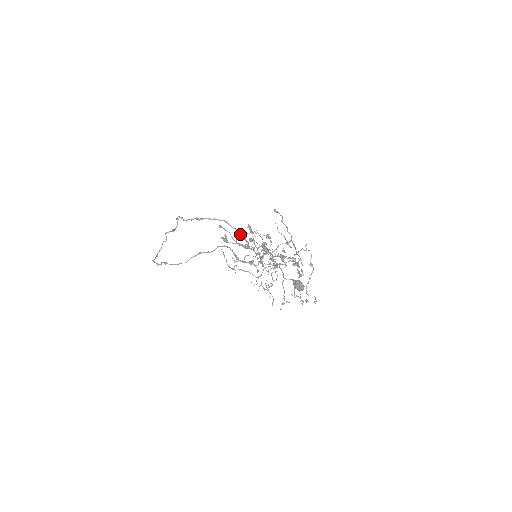
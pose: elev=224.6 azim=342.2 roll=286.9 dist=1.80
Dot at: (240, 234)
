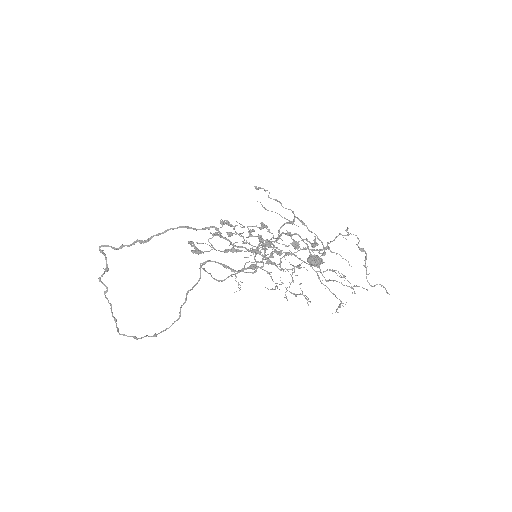
Dot at: (214, 235)
